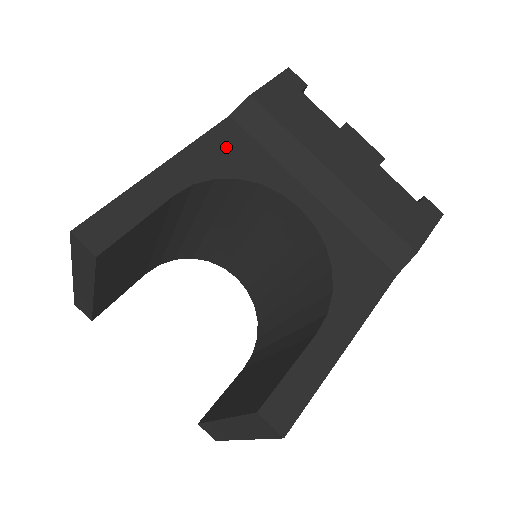
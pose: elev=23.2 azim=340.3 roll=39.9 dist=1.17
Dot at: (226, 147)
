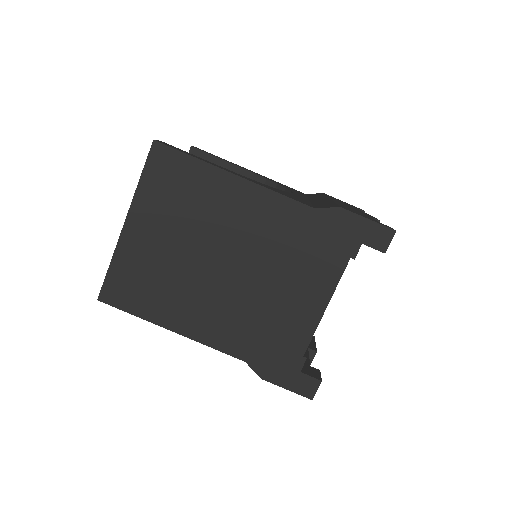
Dot at: (288, 187)
